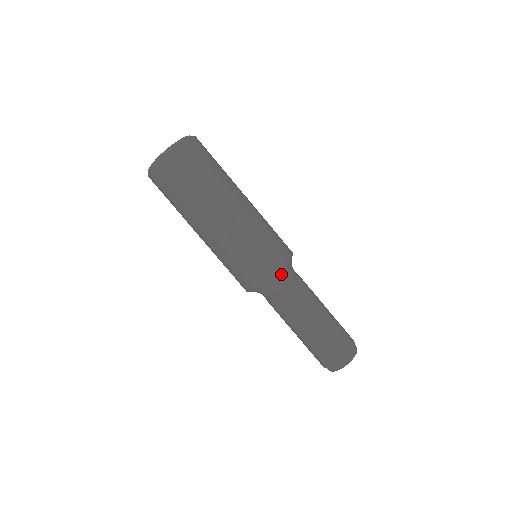
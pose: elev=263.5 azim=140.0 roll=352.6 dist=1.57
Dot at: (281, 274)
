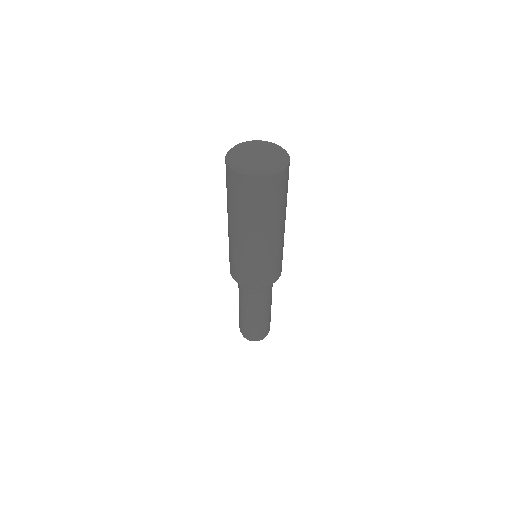
Dot at: occluded
